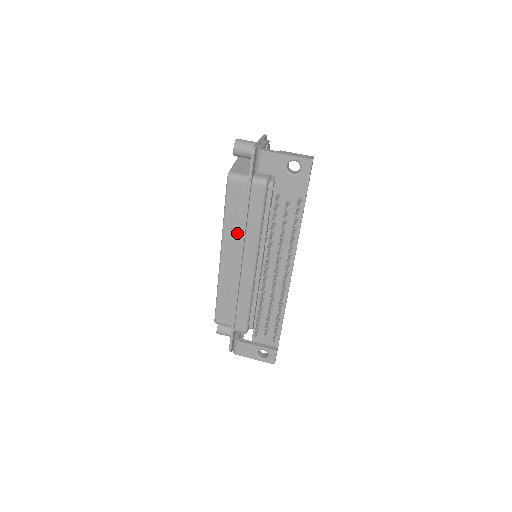
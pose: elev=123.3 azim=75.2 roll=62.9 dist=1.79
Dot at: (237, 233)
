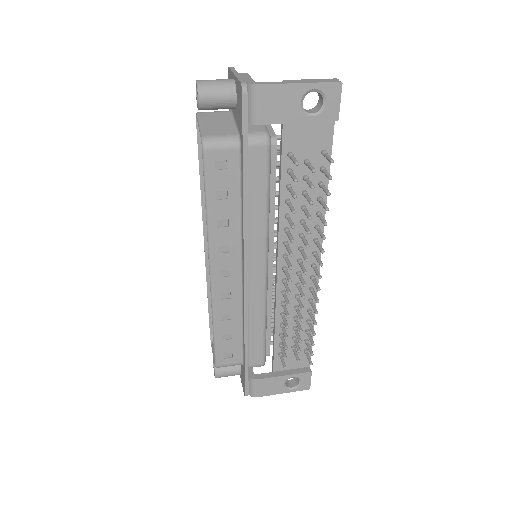
Dot at: (232, 231)
